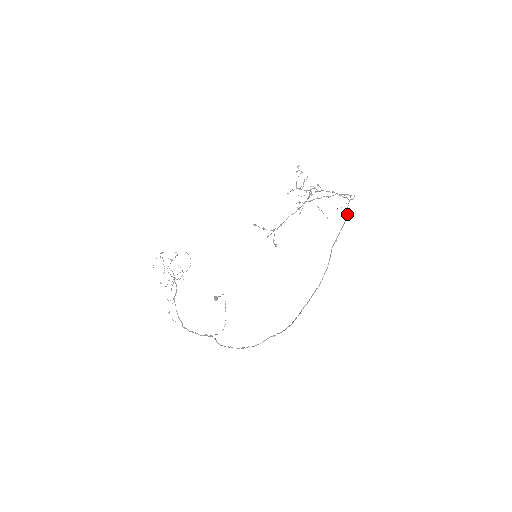
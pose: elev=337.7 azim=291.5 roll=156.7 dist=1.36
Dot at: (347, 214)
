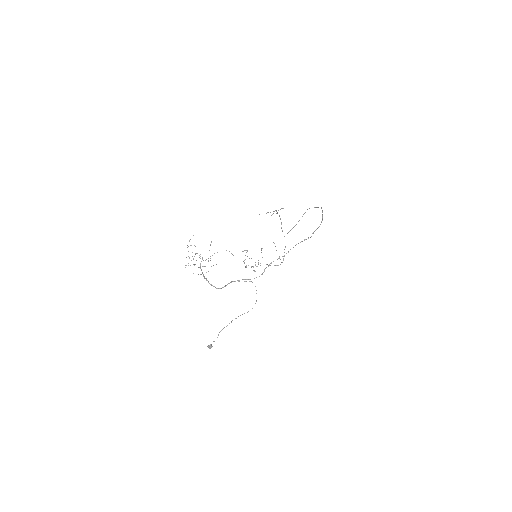
Dot at: occluded
